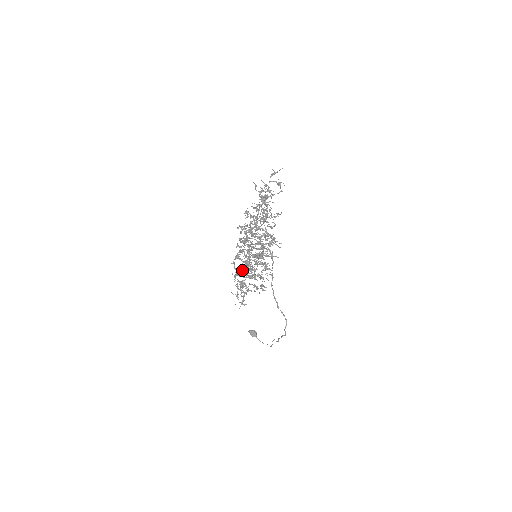
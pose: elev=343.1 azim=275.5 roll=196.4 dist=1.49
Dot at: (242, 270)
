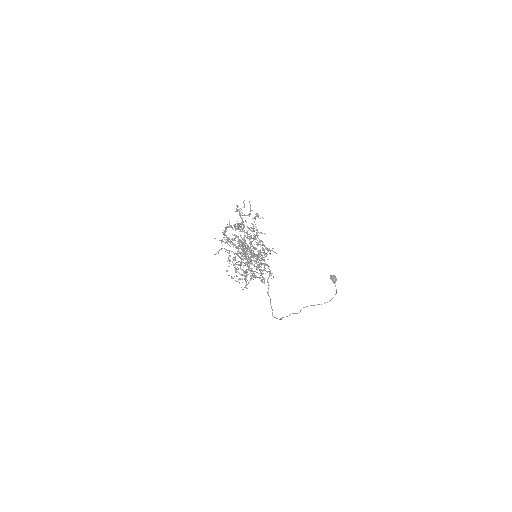
Dot at: (259, 257)
